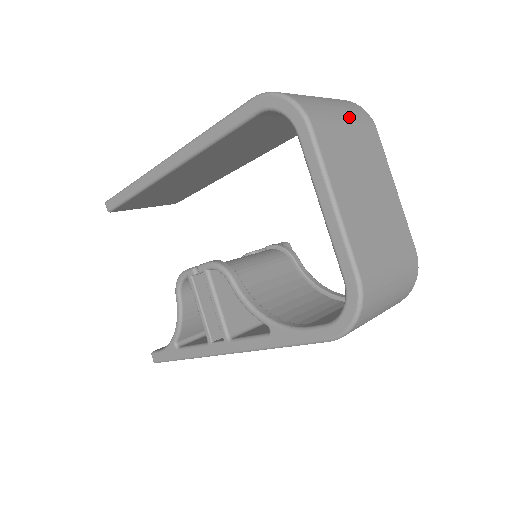
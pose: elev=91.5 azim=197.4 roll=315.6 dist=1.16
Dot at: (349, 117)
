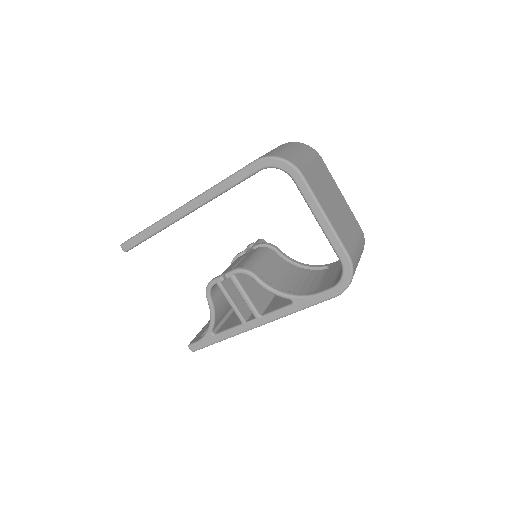
Dot at: (310, 158)
